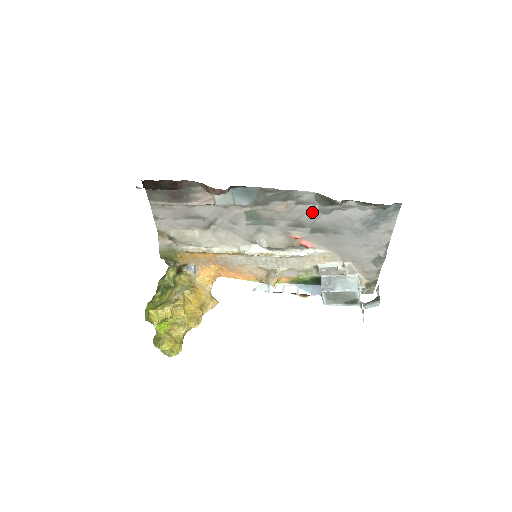
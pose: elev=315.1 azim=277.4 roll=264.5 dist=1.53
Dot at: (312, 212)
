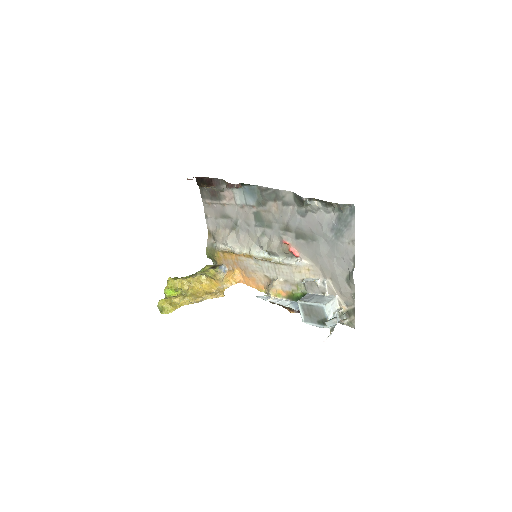
Dot at: (294, 214)
